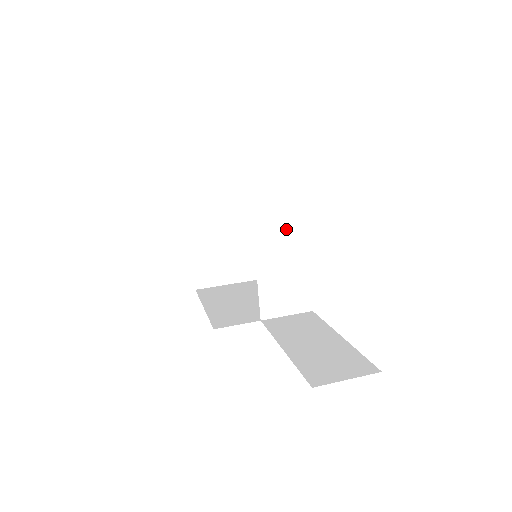
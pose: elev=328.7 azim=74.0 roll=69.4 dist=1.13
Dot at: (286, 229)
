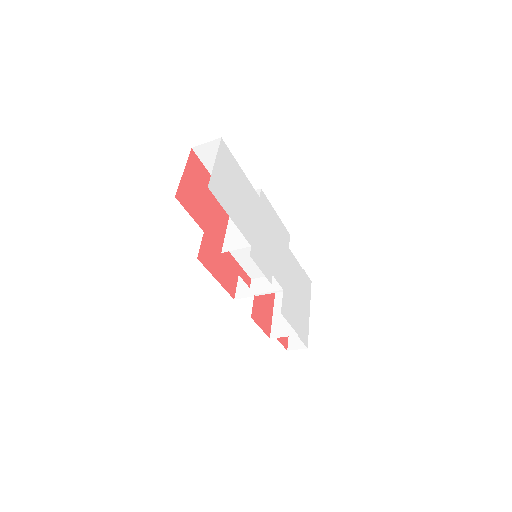
Dot at: occluded
